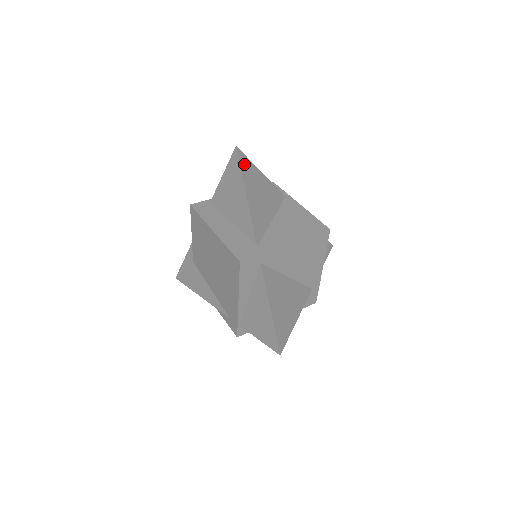
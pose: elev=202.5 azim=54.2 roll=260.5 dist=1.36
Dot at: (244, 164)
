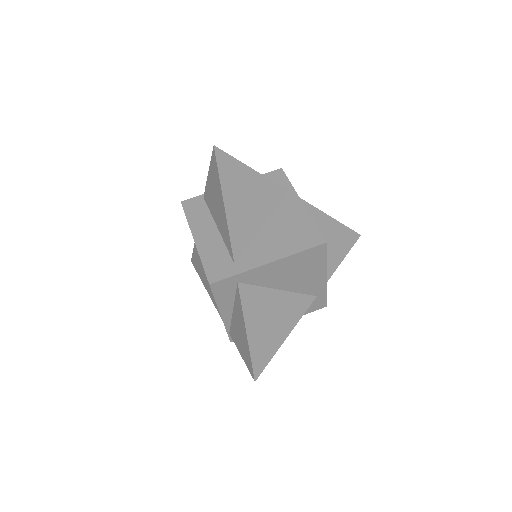
Dot at: (225, 166)
